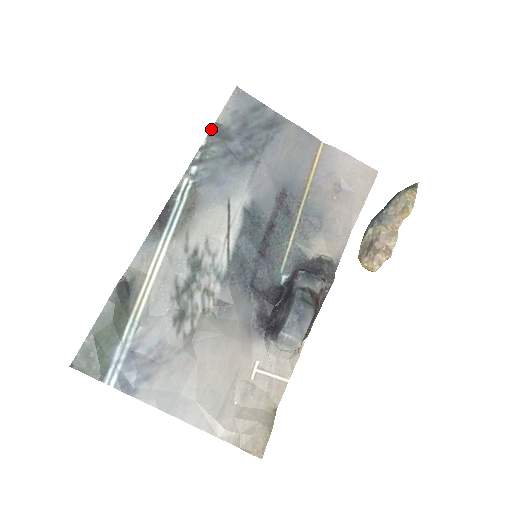
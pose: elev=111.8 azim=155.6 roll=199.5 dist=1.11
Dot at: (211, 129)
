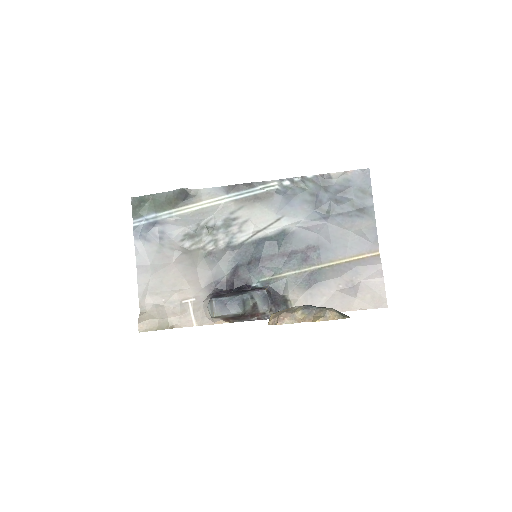
Dot at: (323, 174)
